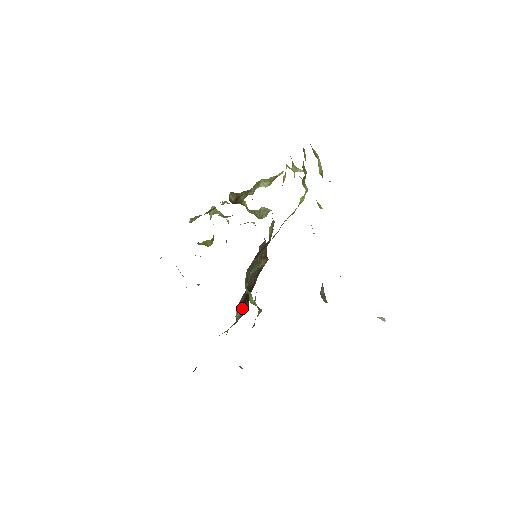
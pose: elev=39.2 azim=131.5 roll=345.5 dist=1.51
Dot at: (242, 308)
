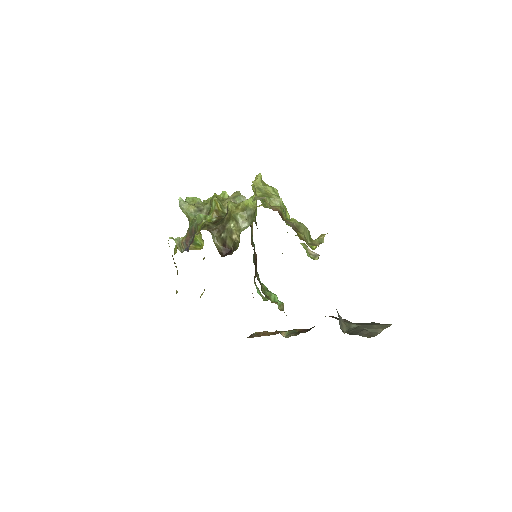
Dot at: (255, 272)
